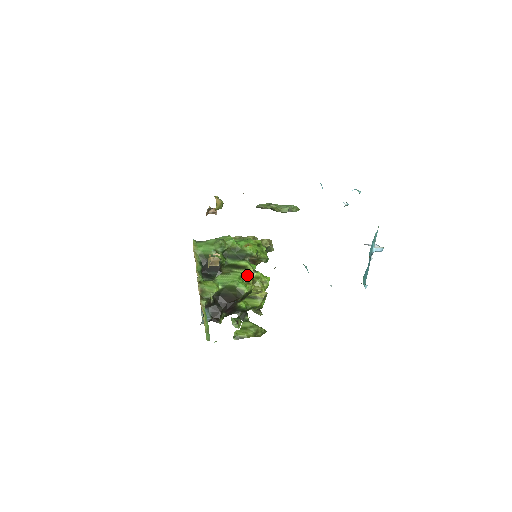
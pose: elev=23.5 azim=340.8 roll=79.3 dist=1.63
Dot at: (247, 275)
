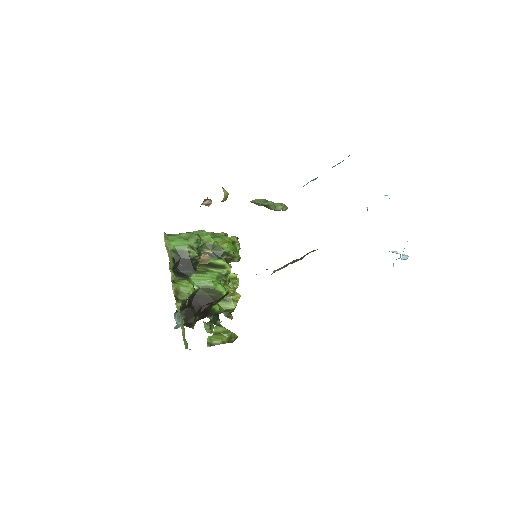
Dot at: (225, 275)
